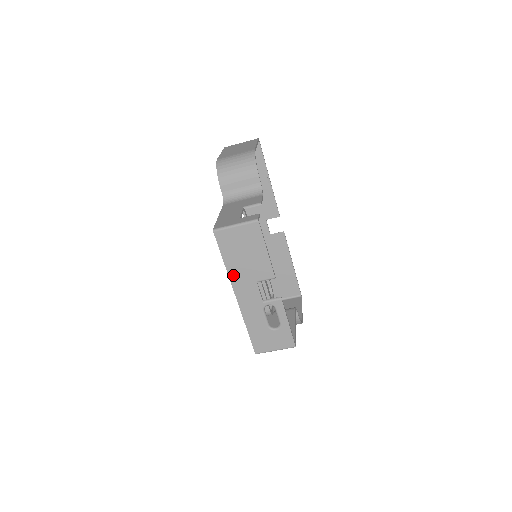
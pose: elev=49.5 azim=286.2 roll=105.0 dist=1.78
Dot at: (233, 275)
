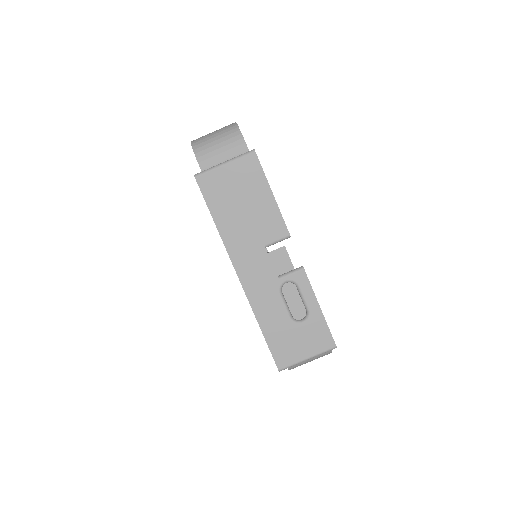
Dot at: (230, 241)
